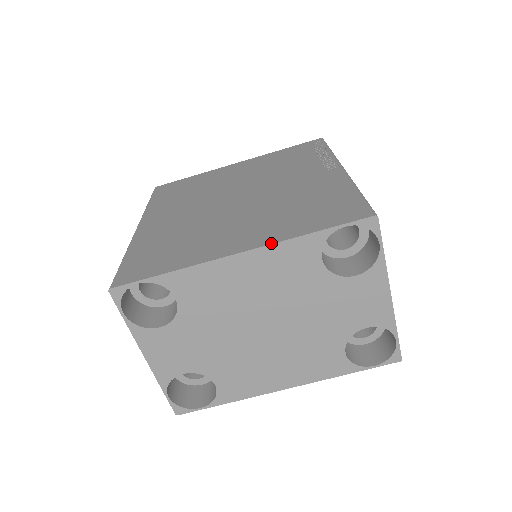
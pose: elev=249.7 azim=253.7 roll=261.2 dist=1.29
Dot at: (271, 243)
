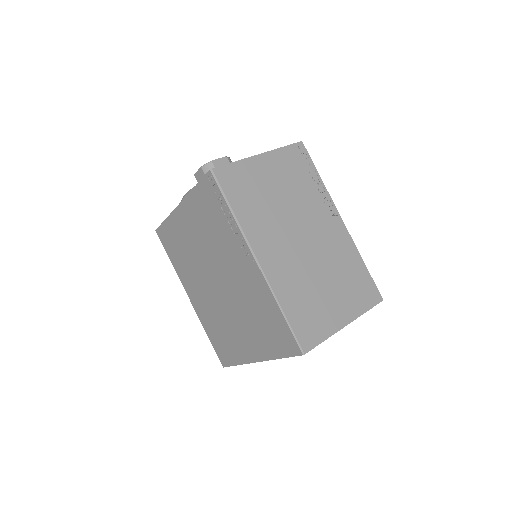
Dot at: (266, 360)
